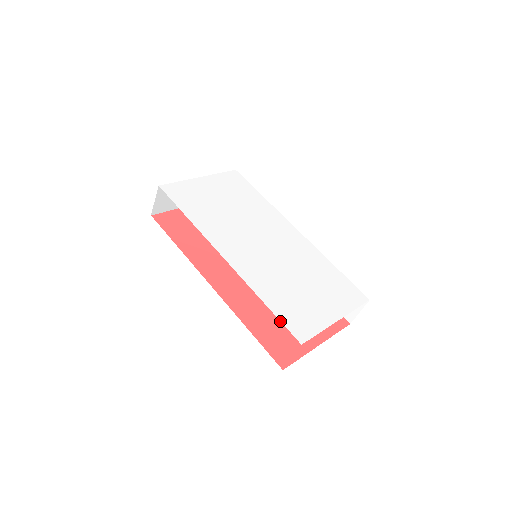
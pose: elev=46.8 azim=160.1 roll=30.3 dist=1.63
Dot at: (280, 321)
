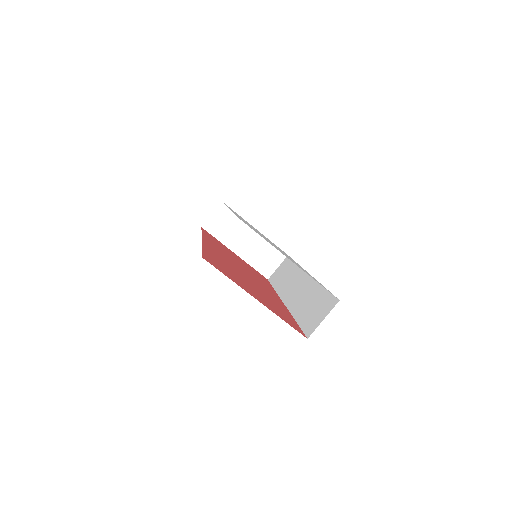
Dot at: (235, 275)
